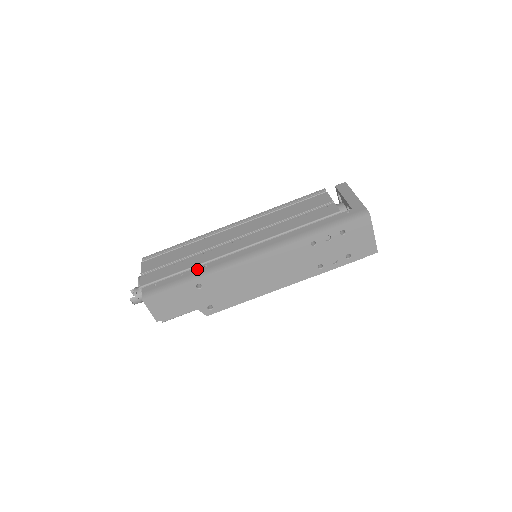
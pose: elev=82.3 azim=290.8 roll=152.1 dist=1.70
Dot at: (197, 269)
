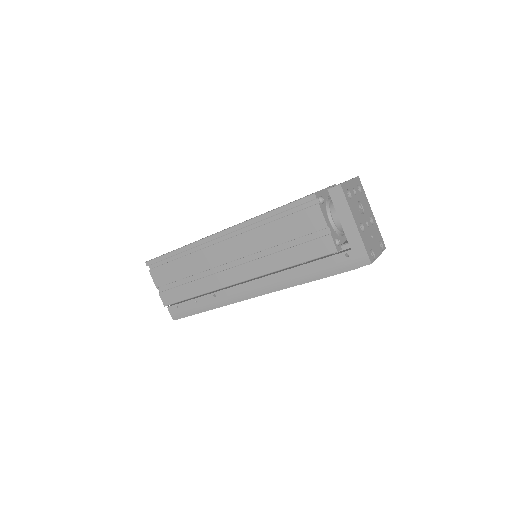
Dot at: (208, 298)
